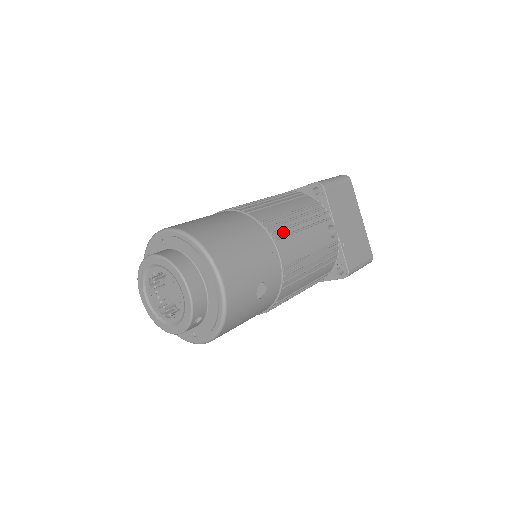
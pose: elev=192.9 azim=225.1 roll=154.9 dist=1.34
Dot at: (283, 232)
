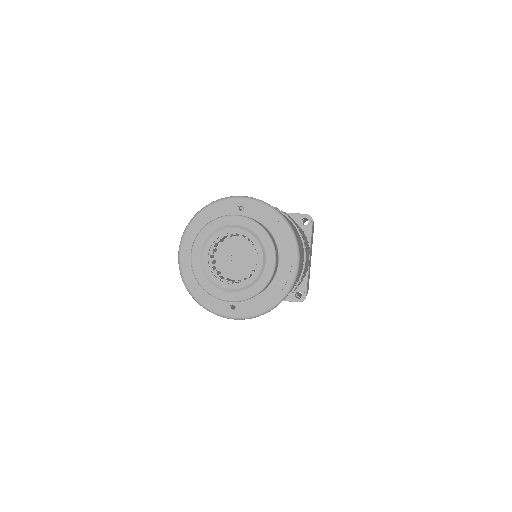
Dot at: occluded
